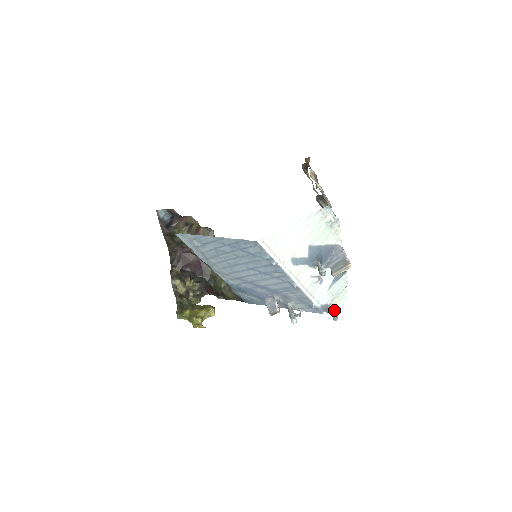
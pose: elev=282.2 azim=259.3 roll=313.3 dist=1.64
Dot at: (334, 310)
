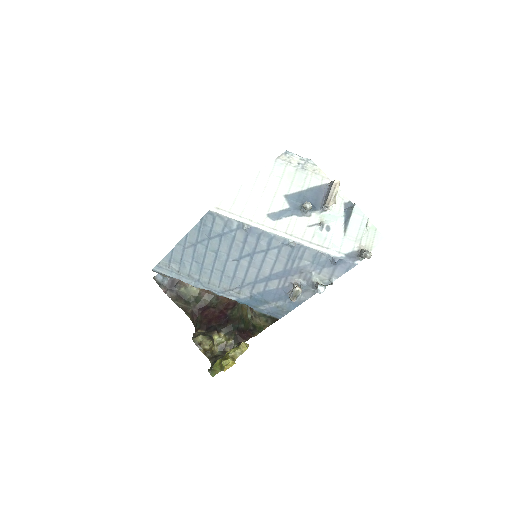
Dot at: (364, 250)
